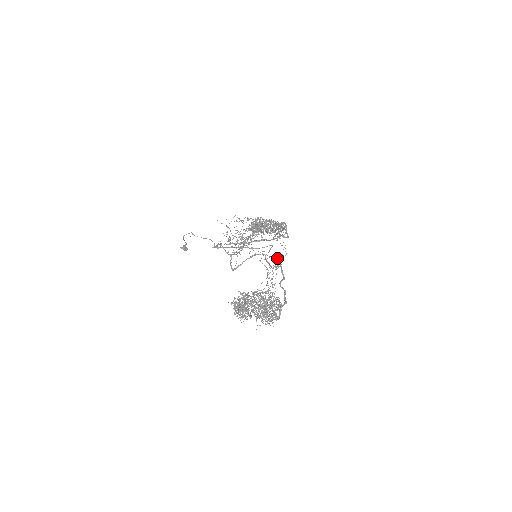
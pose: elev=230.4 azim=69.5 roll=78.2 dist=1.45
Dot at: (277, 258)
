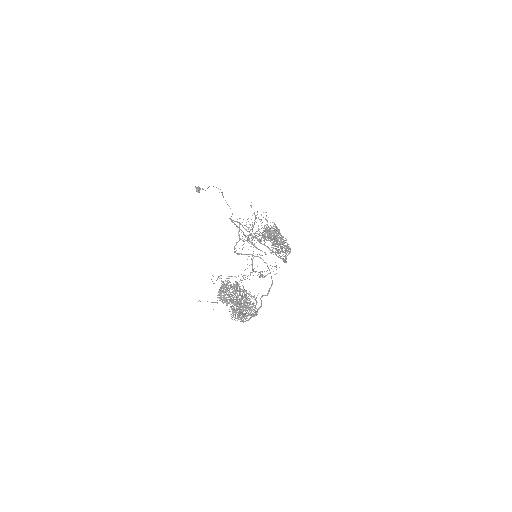
Dot at: (267, 270)
